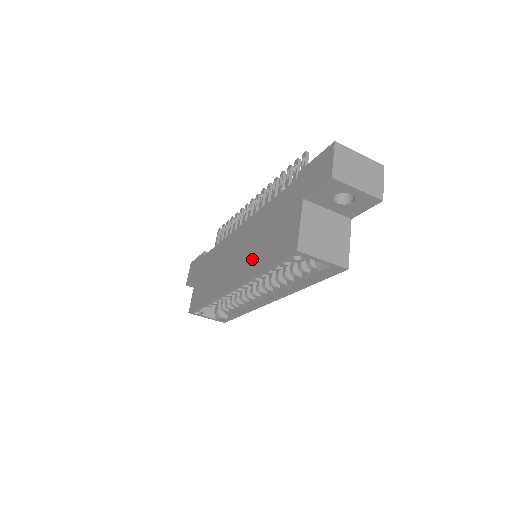
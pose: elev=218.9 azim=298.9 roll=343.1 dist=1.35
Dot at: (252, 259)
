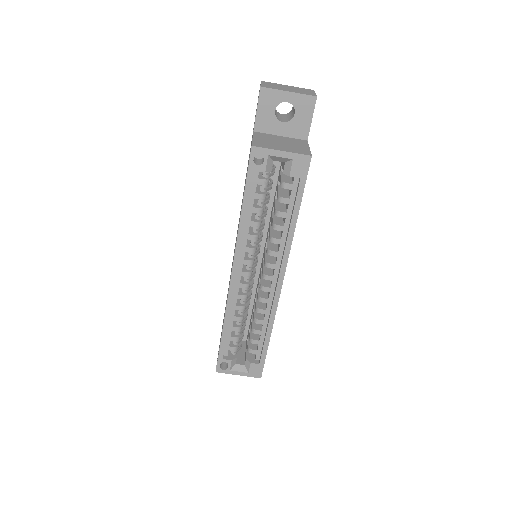
Dot at: occluded
